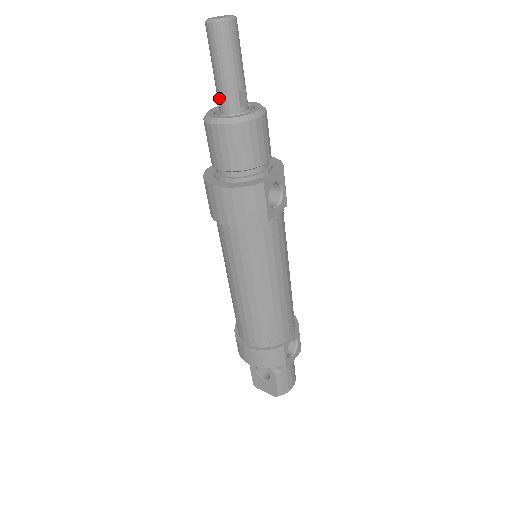
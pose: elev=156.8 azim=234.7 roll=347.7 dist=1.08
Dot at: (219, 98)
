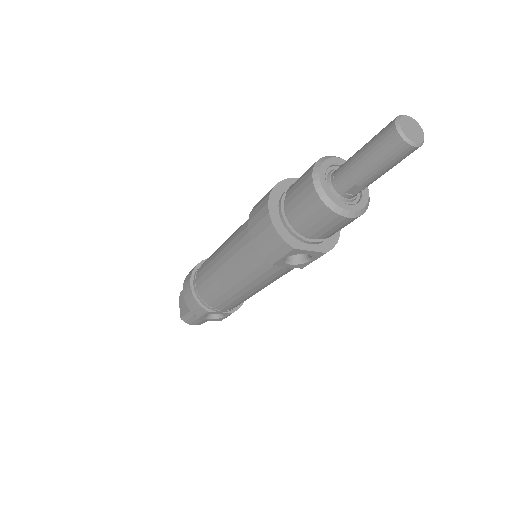
Dot at: (342, 167)
